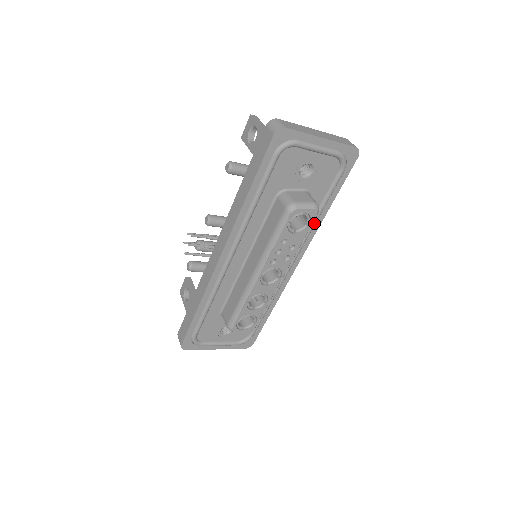
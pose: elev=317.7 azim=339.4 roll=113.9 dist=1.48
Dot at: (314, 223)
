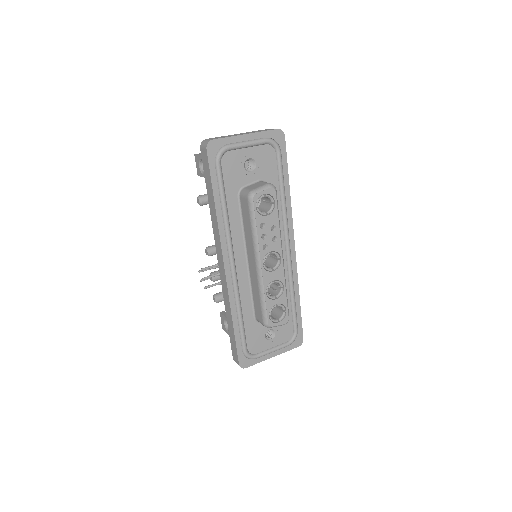
Dot at: (284, 204)
